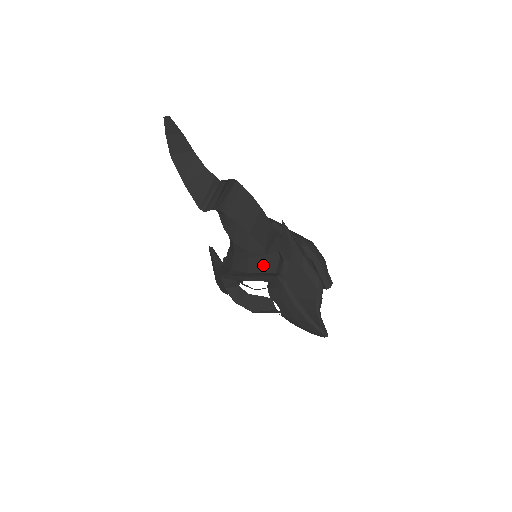
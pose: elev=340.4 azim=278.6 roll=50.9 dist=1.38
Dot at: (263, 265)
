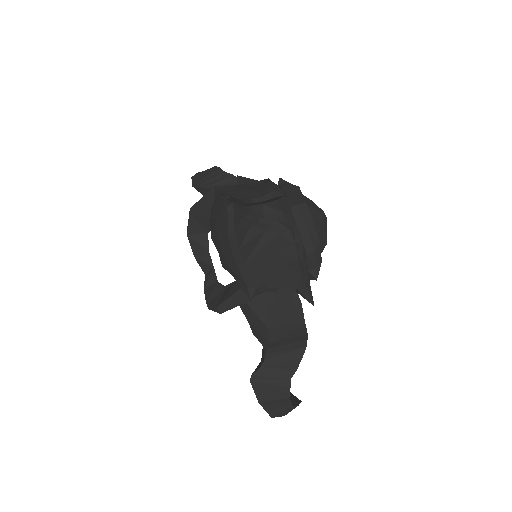
Dot at: occluded
